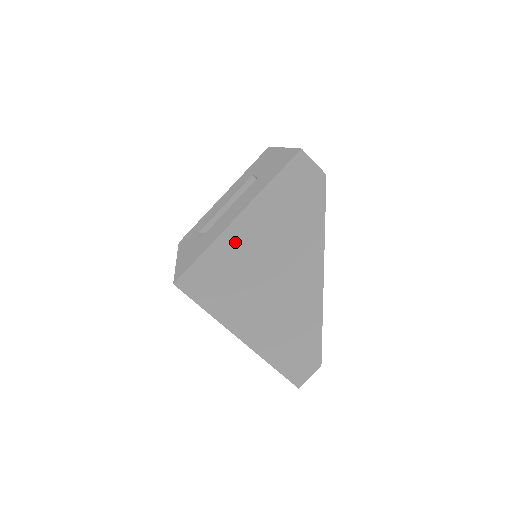
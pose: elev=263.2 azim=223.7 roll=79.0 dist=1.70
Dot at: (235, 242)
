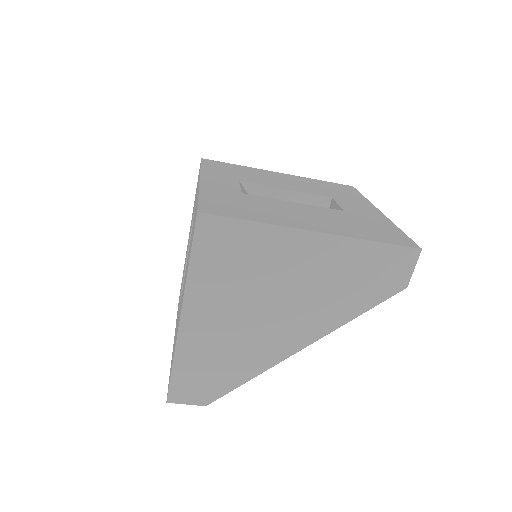
Dot at: (287, 246)
